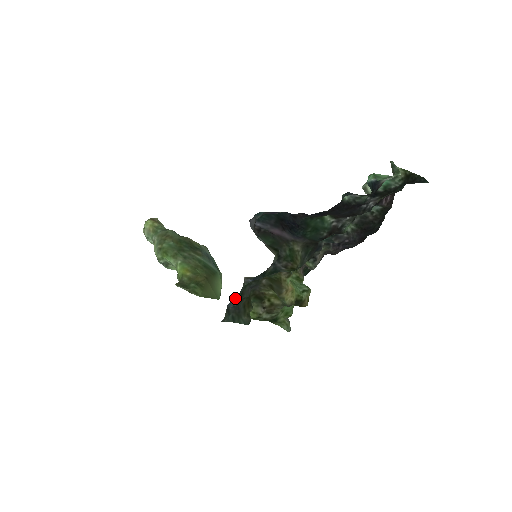
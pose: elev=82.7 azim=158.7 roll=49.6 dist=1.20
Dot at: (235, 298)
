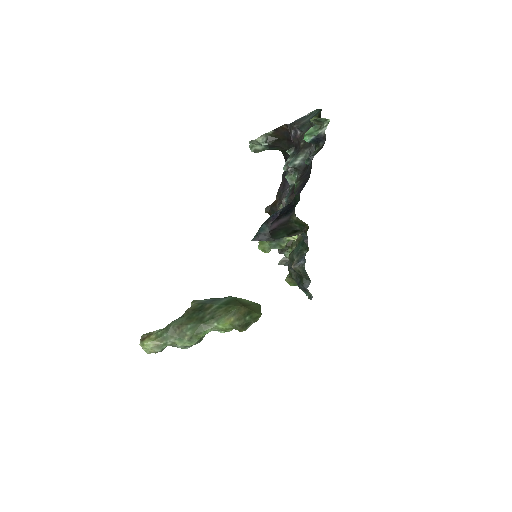
Dot at: (304, 280)
